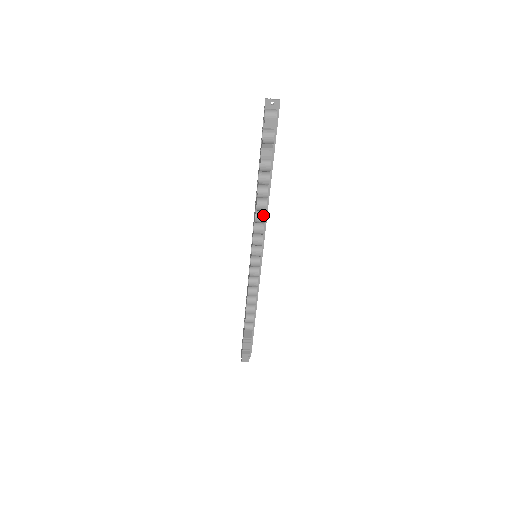
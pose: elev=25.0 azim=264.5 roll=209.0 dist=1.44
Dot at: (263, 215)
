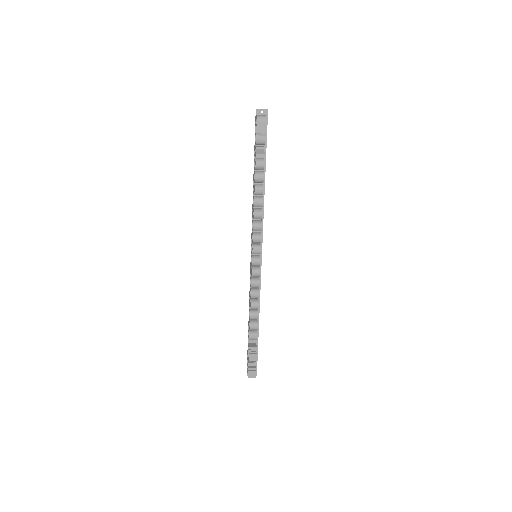
Dot at: (260, 211)
